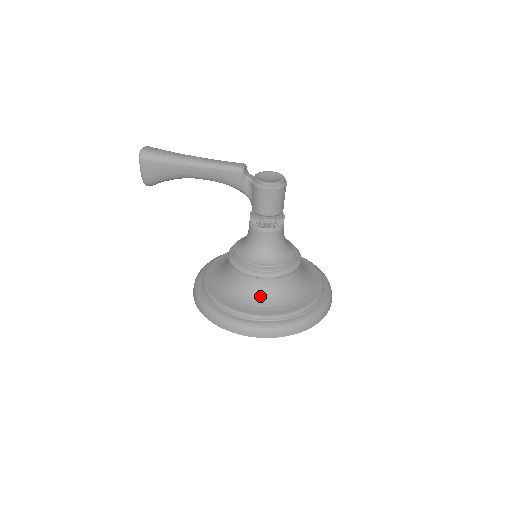
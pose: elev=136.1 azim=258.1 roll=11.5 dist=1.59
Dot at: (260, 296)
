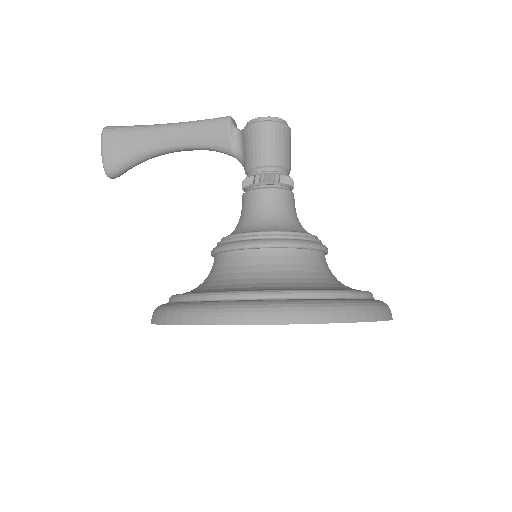
Dot at: (257, 277)
